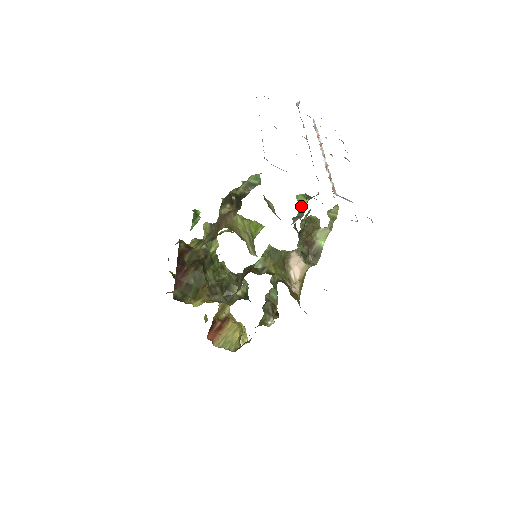
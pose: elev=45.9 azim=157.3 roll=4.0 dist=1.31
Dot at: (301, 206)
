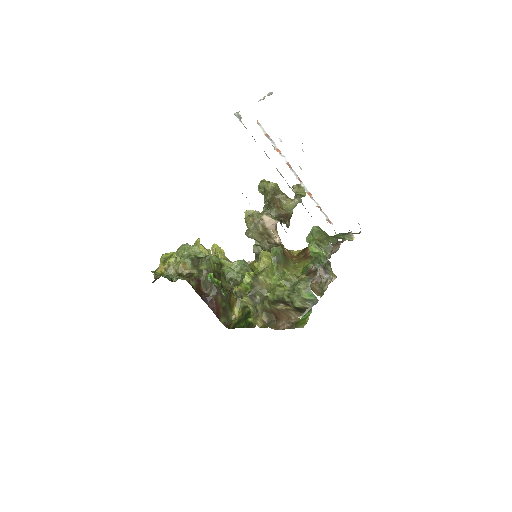
Dot at: (315, 253)
